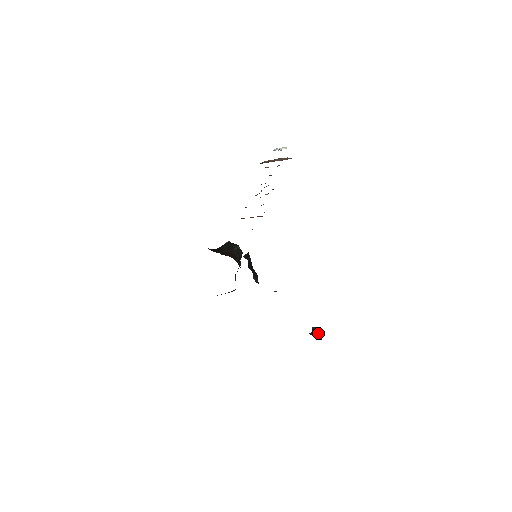
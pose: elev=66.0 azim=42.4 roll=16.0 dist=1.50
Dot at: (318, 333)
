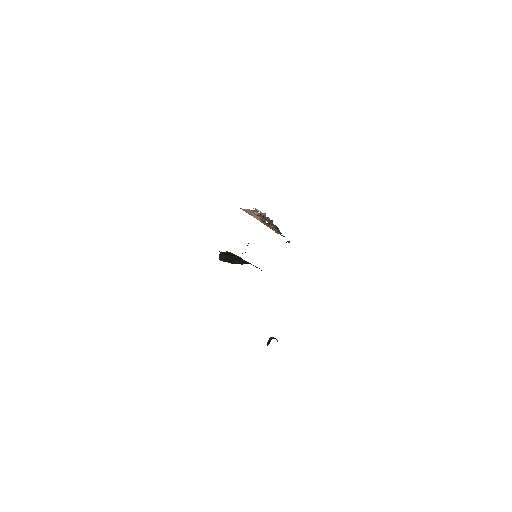
Dot at: occluded
